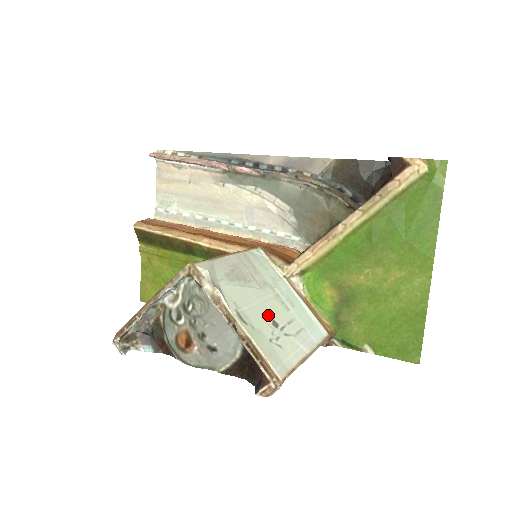
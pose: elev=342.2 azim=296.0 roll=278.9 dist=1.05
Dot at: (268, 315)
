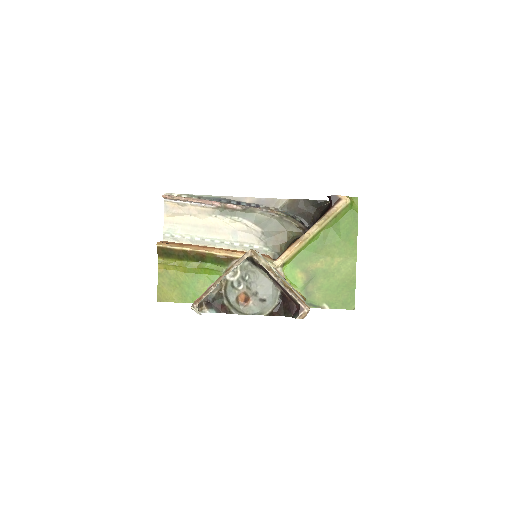
Dot at: occluded
